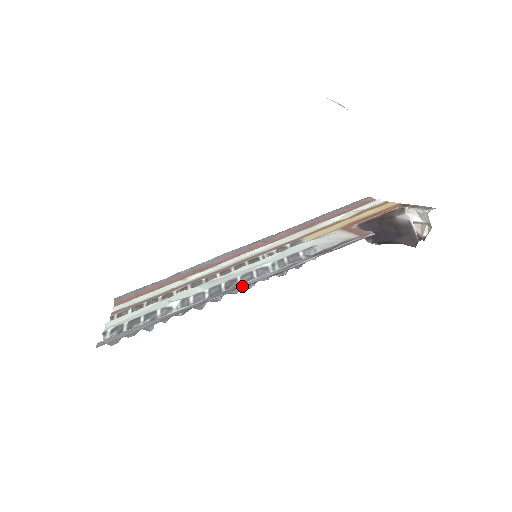
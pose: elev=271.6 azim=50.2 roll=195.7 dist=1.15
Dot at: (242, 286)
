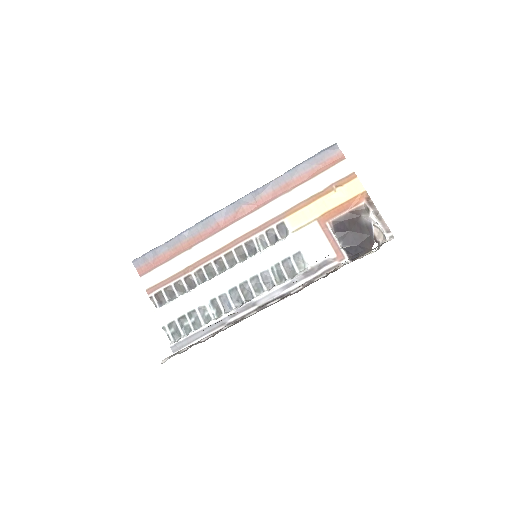
Dot at: (258, 303)
